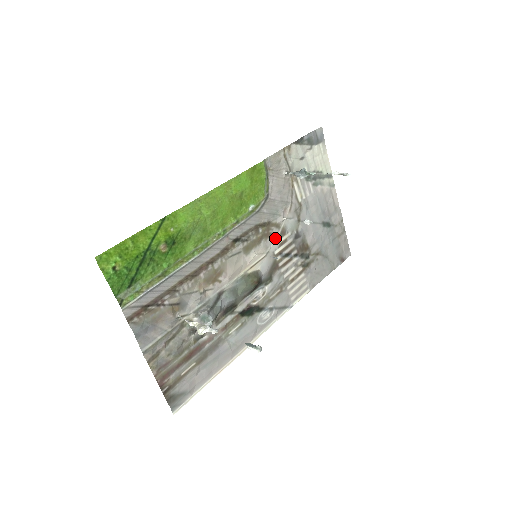
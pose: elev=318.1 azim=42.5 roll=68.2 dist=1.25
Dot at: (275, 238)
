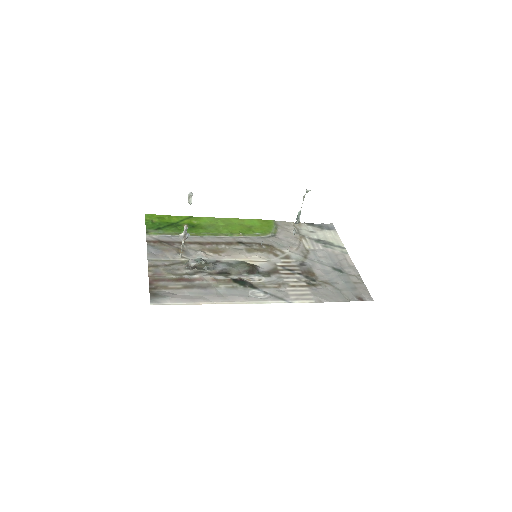
Dot at: (278, 257)
